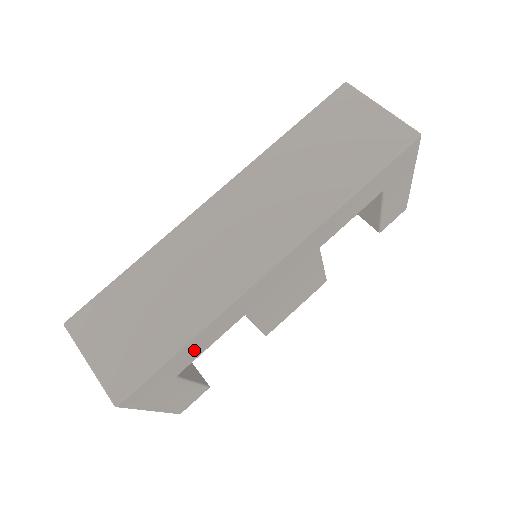
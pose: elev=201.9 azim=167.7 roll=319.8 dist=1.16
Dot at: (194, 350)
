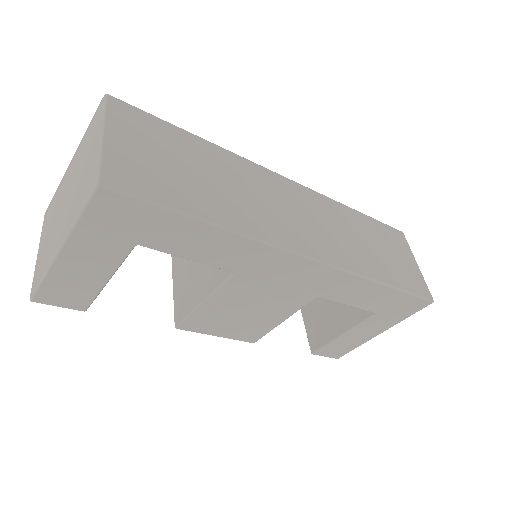
Dot at: (188, 240)
